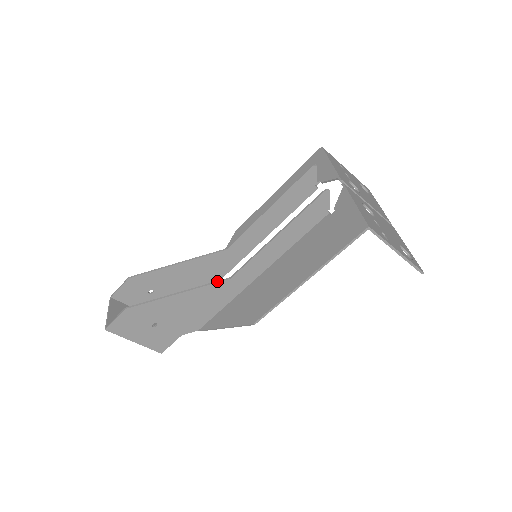
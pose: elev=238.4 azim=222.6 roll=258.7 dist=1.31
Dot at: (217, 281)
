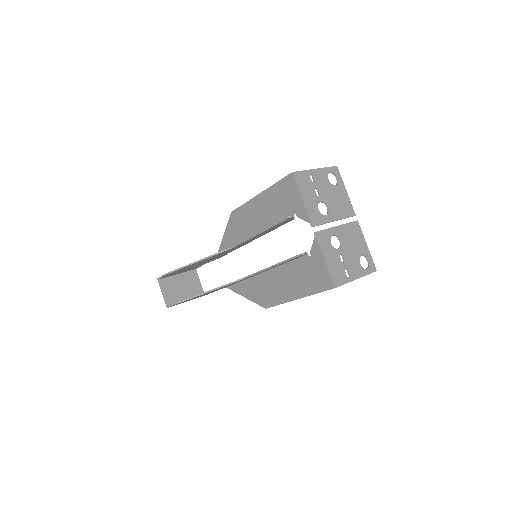
Dot at: (234, 282)
